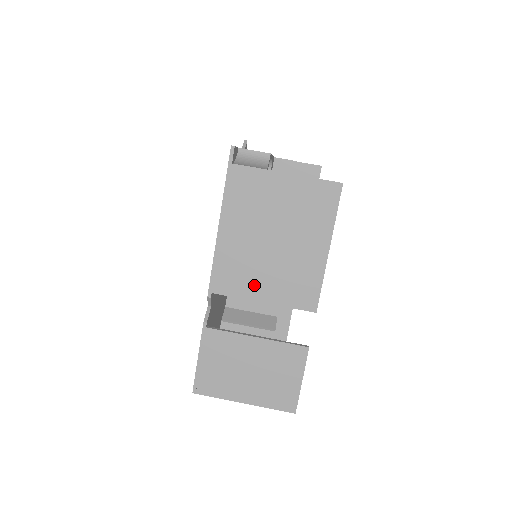
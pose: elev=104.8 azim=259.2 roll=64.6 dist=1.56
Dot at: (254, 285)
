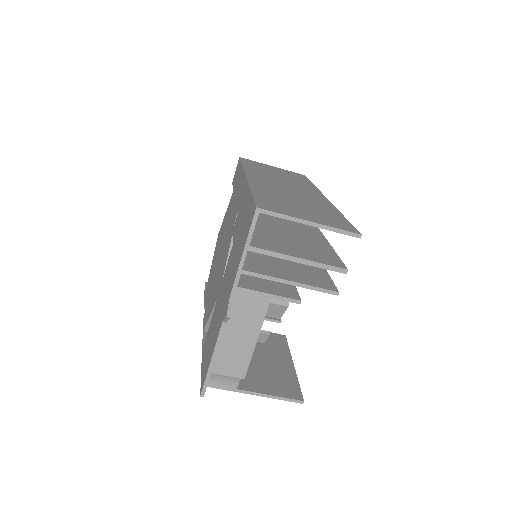
Dot at: occluded
